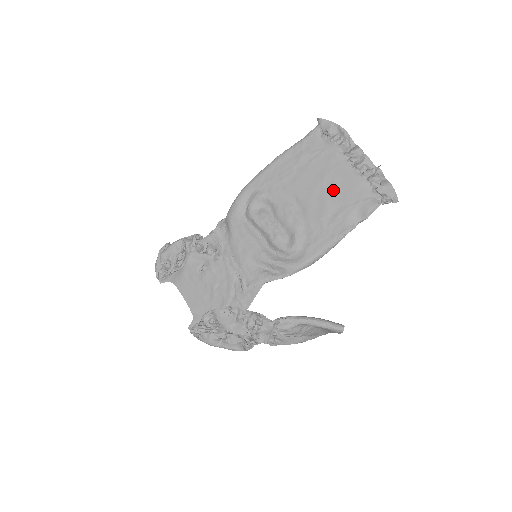
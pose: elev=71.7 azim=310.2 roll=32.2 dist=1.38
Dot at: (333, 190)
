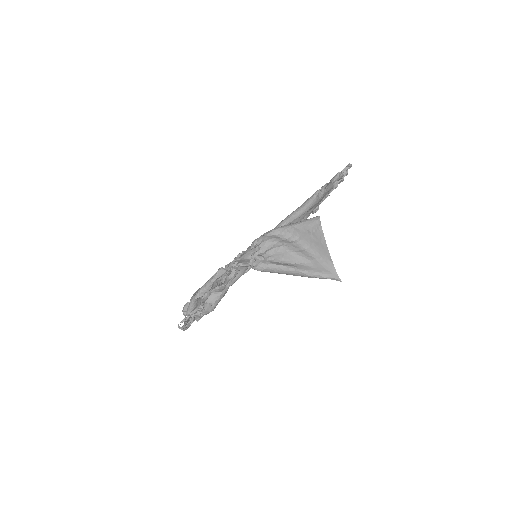
Dot at: occluded
